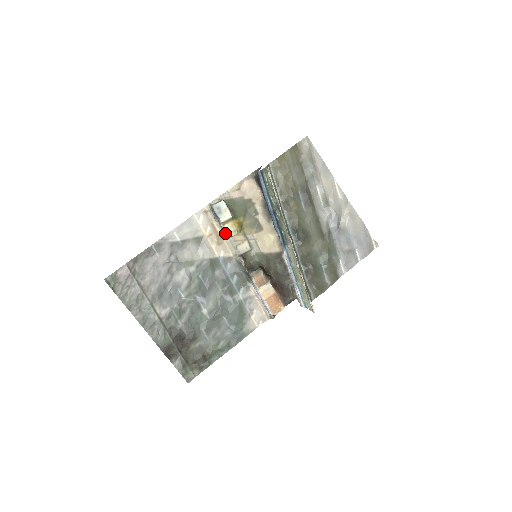
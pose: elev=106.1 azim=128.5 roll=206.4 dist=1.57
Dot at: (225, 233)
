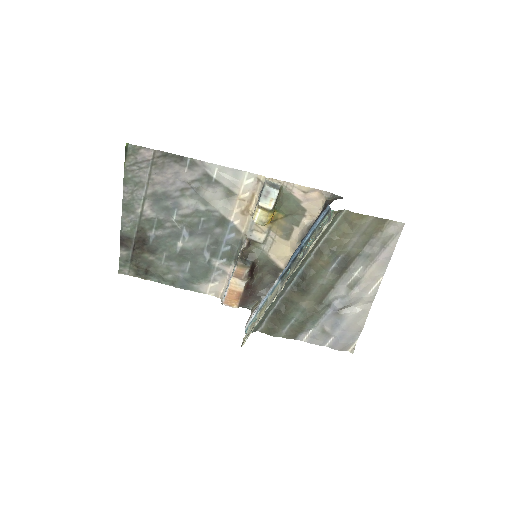
Dot at: (254, 213)
